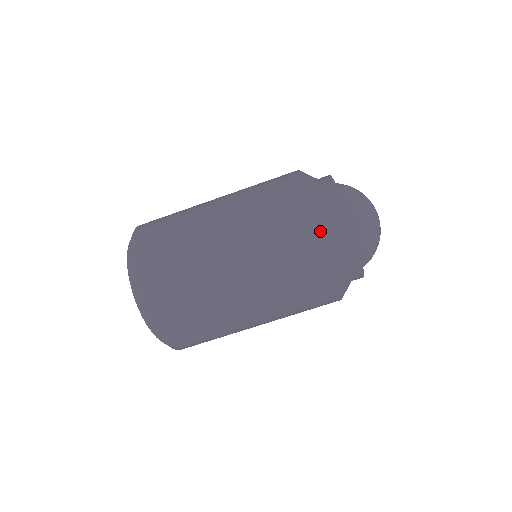
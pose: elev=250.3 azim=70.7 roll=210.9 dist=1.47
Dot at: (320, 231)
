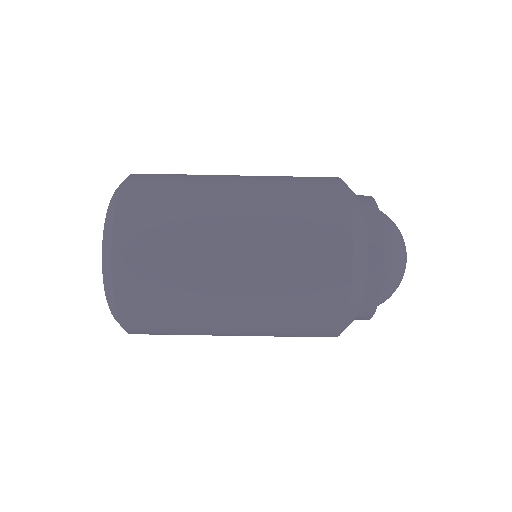
Dot at: (345, 313)
